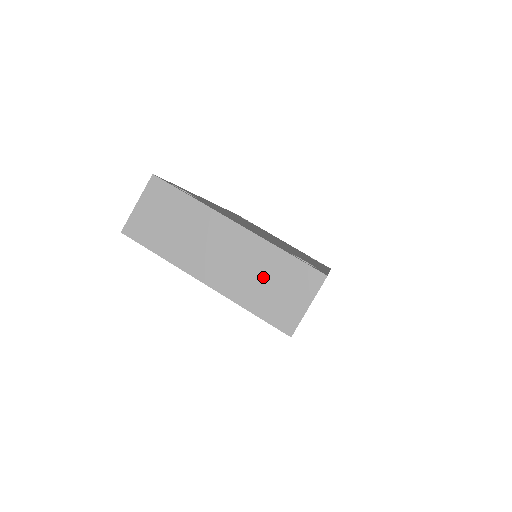
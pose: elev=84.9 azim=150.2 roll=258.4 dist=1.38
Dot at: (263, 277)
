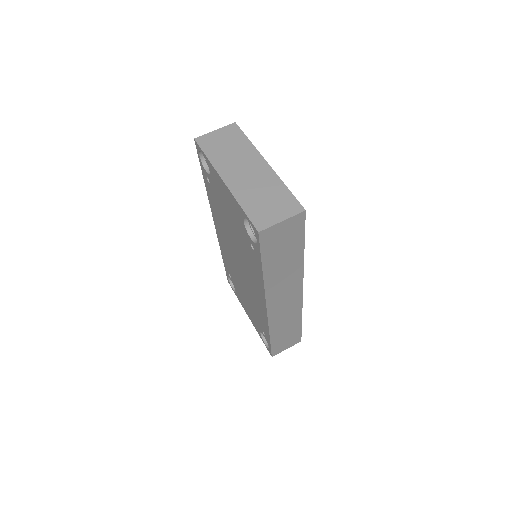
Dot at: (264, 194)
